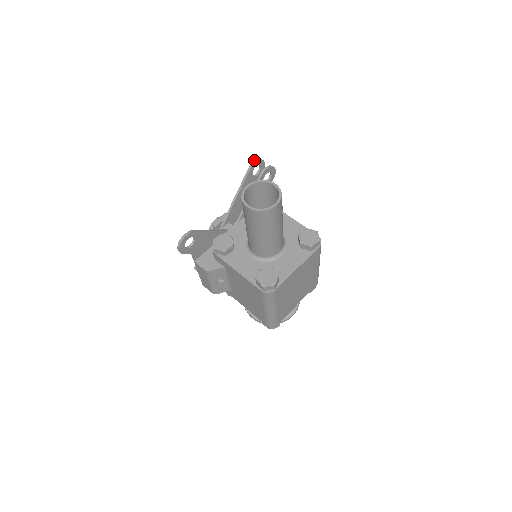
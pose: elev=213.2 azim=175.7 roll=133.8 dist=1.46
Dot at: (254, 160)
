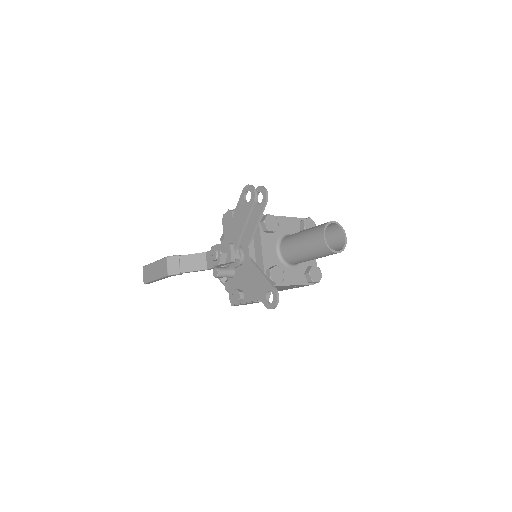
Dot at: (254, 192)
